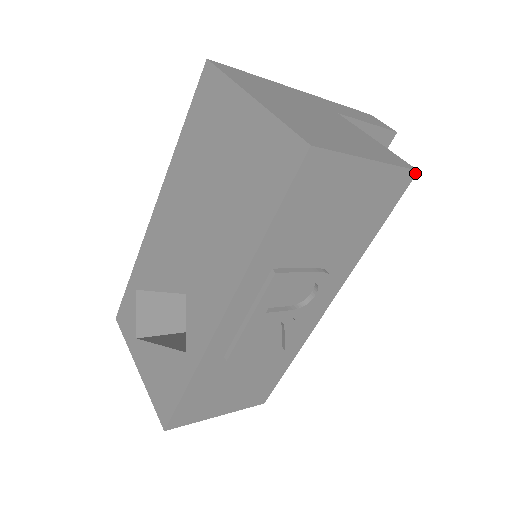
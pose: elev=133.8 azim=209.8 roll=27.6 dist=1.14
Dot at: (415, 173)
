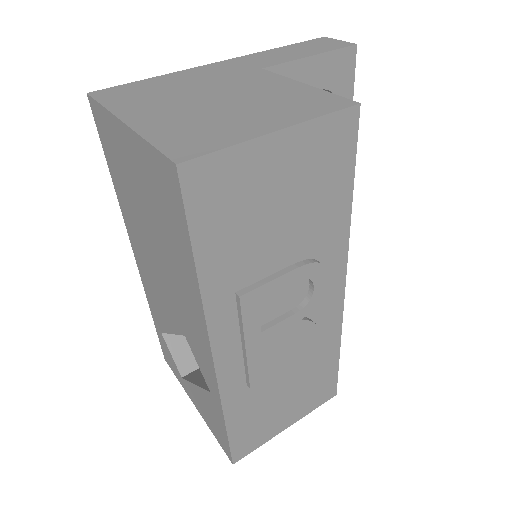
Dot at: (357, 108)
